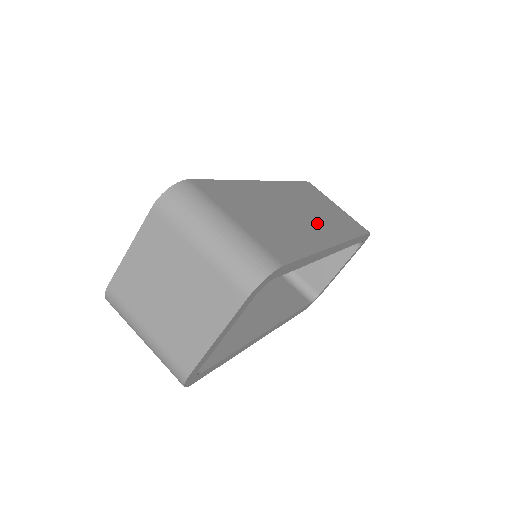
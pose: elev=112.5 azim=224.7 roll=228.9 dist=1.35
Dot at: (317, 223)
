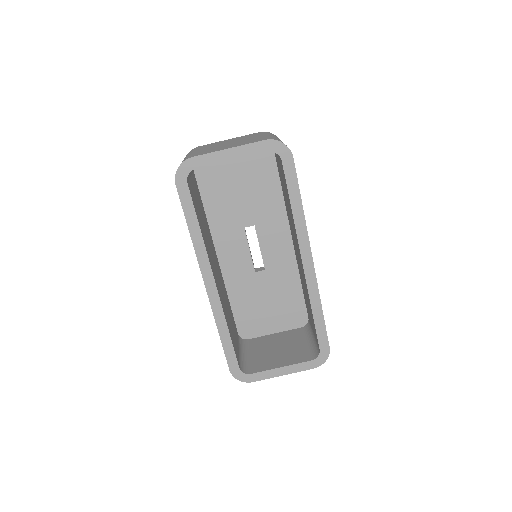
Dot at: occluded
